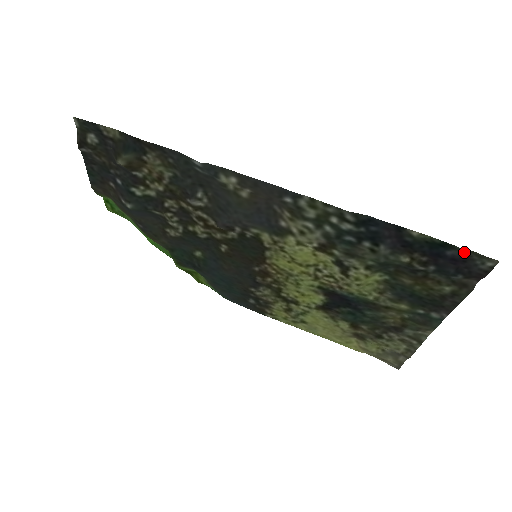
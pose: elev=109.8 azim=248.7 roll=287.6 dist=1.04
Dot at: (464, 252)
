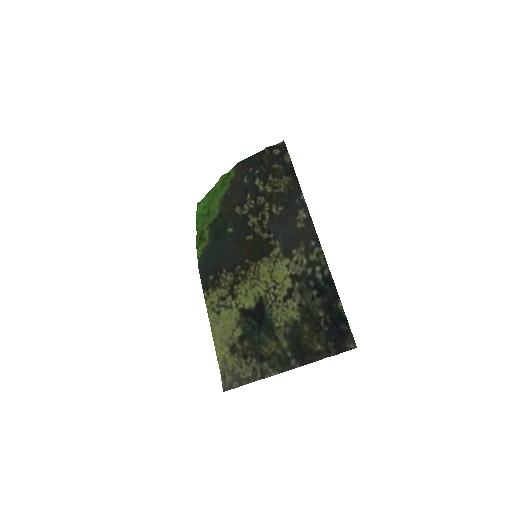
Dot at: (349, 331)
